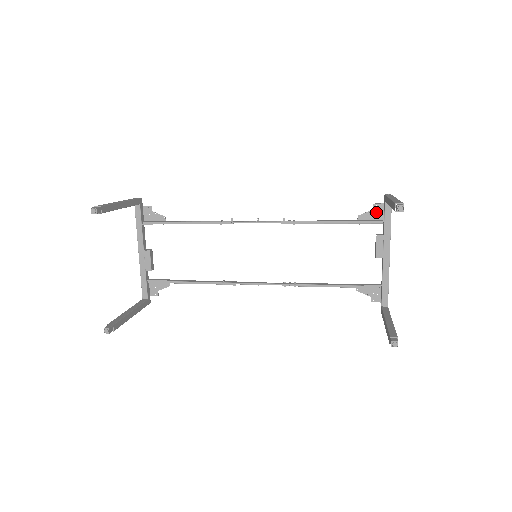
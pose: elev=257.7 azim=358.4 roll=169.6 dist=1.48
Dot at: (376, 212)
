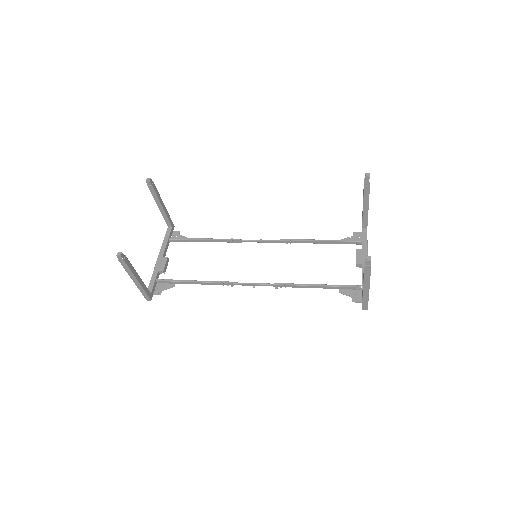
Dot at: (356, 237)
